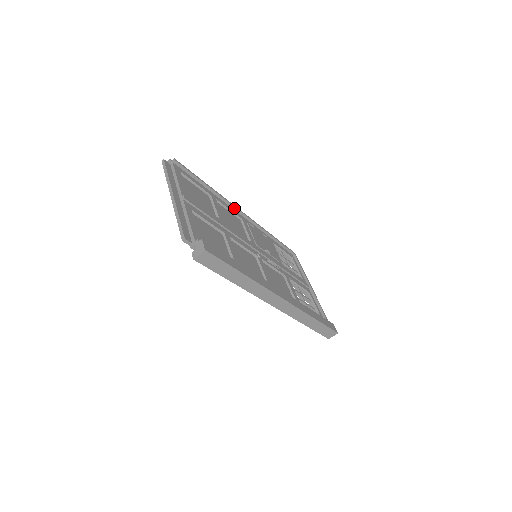
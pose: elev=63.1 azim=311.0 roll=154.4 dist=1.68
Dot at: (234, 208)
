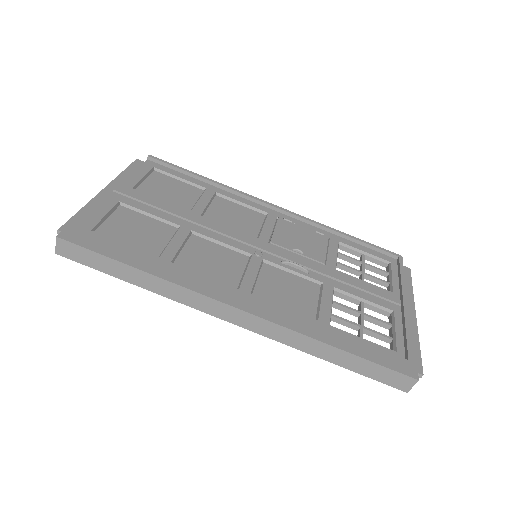
Dot at: (256, 201)
